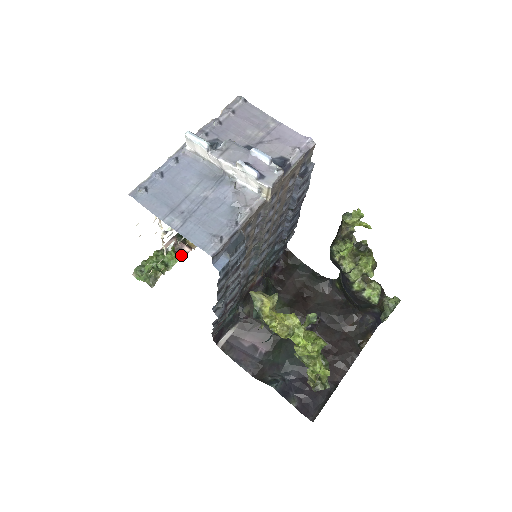
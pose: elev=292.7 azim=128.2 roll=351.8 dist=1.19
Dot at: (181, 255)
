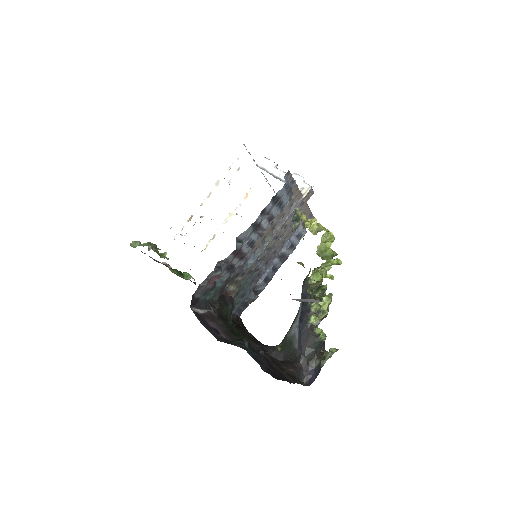
Dot at: (166, 265)
